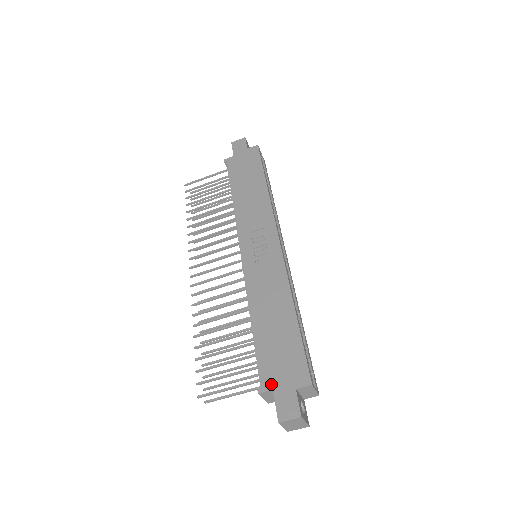
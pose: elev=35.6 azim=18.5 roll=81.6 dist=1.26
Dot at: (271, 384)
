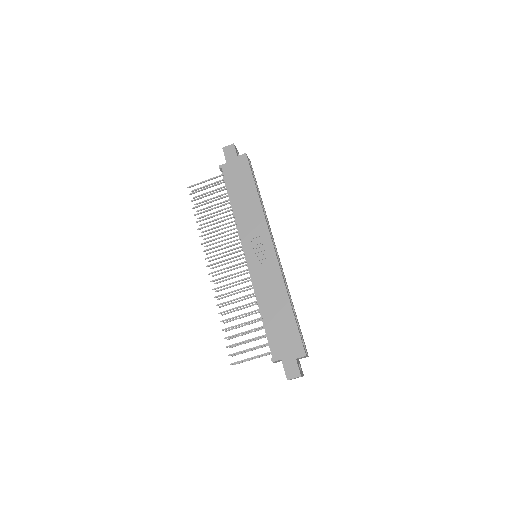
Dot at: (280, 356)
